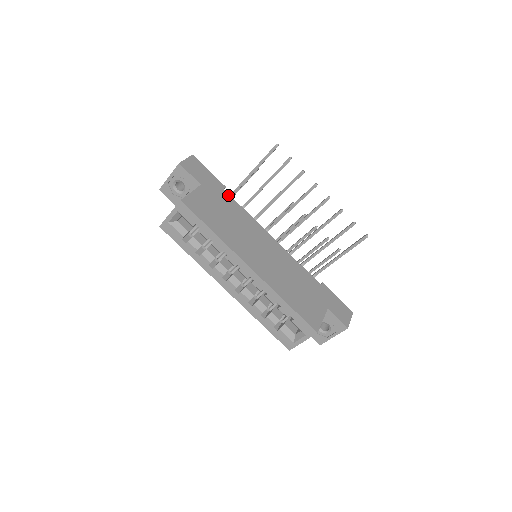
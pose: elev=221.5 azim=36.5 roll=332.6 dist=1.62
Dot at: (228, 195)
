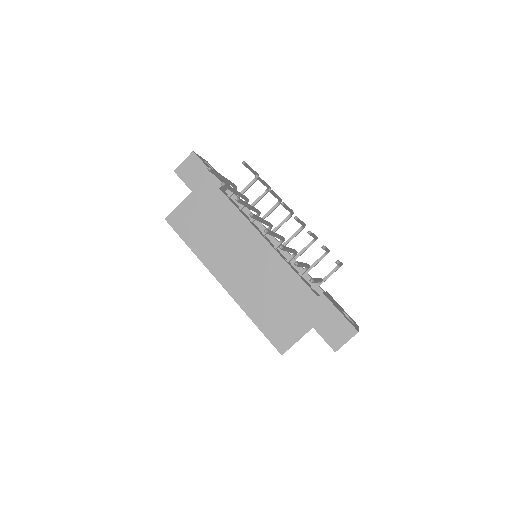
Dot at: (222, 195)
